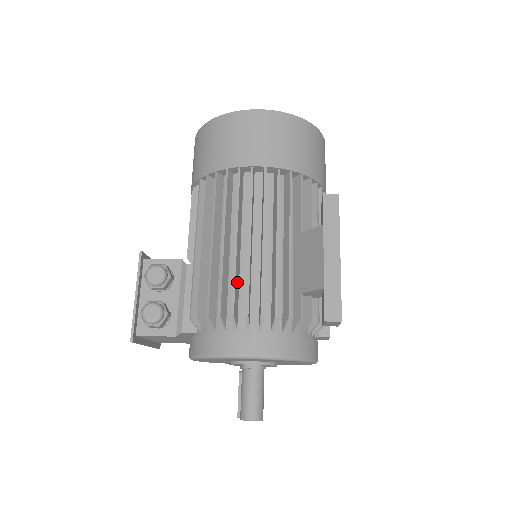
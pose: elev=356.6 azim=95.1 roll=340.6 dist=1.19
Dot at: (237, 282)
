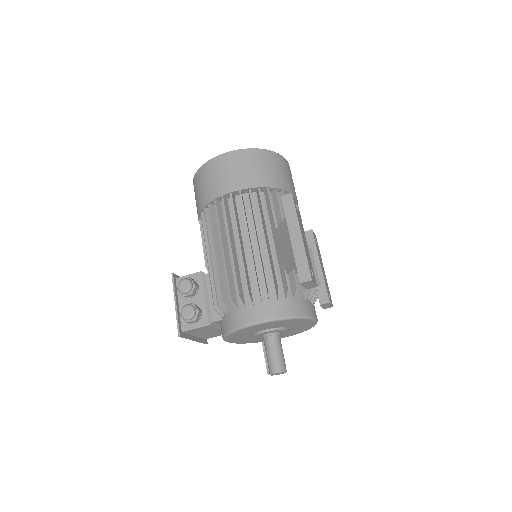
Dot at: (238, 274)
